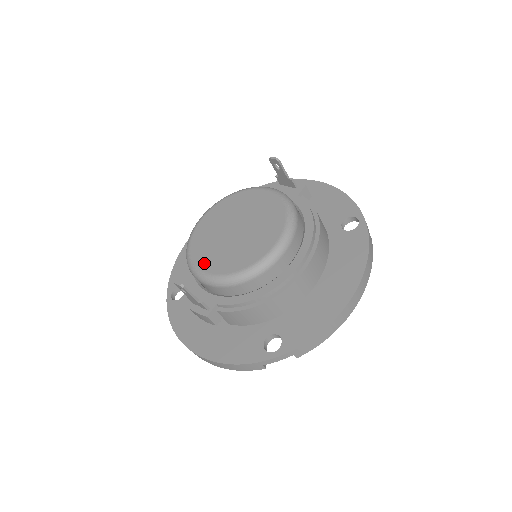
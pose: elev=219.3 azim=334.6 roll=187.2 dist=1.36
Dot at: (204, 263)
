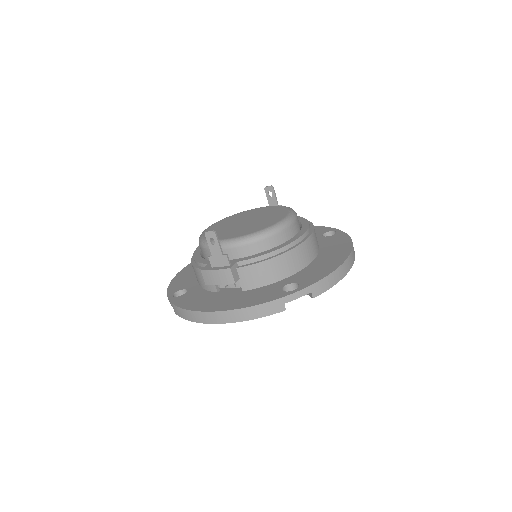
Dot at: (223, 237)
